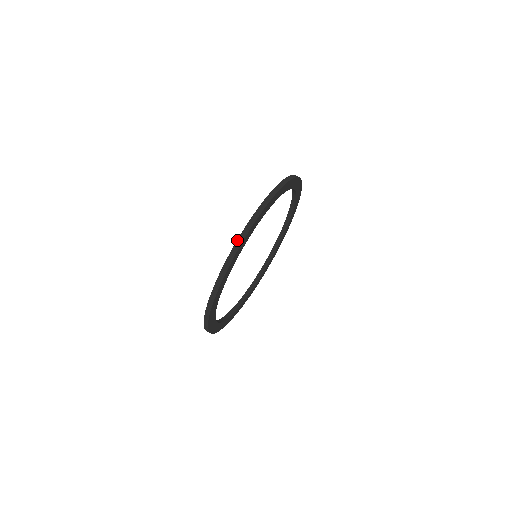
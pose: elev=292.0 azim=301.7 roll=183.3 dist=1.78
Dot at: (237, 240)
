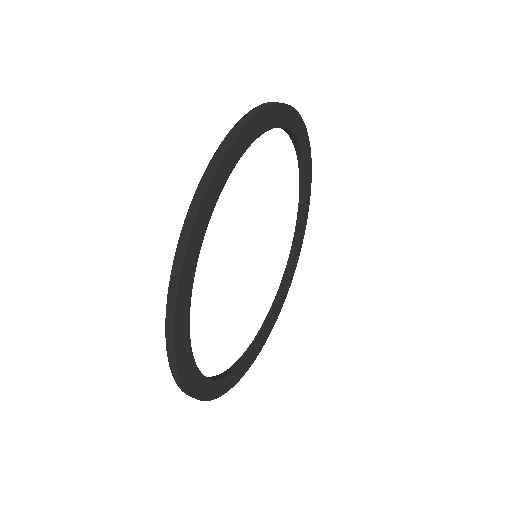
Dot at: (253, 109)
